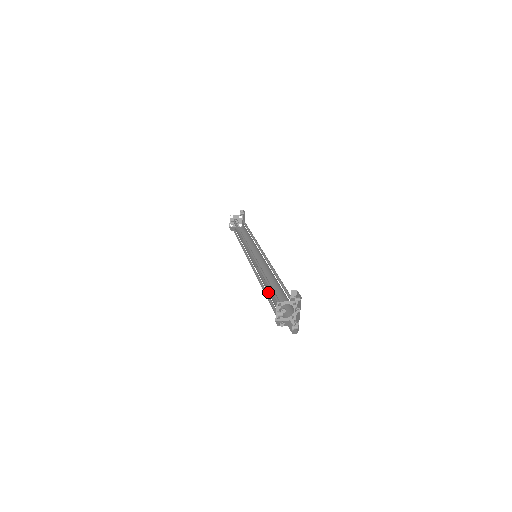
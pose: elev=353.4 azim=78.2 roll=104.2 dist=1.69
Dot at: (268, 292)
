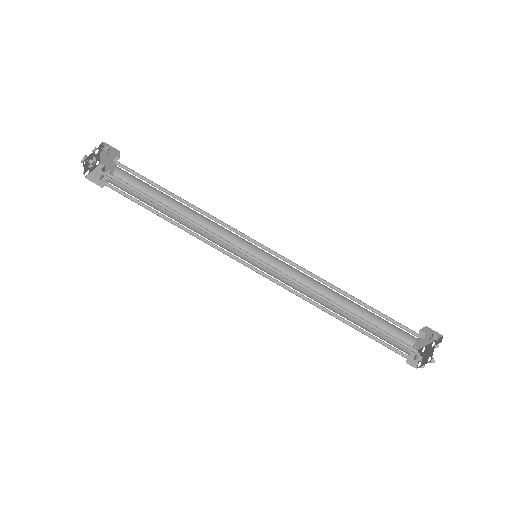
Dot at: occluded
